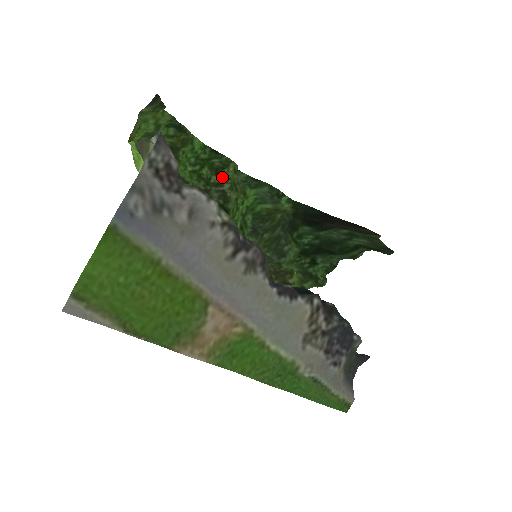
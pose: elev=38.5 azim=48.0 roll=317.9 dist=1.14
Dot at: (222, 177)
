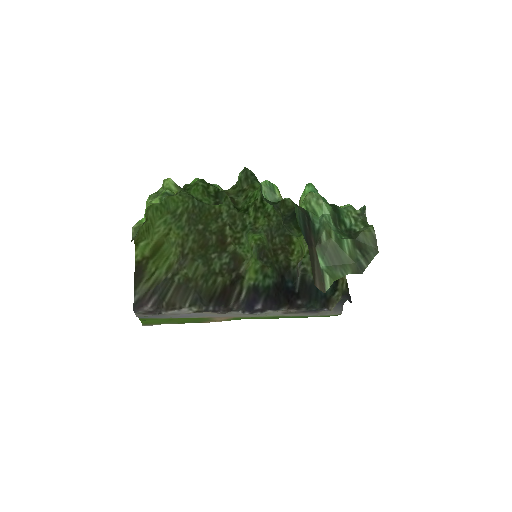
Dot at: (226, 193)
